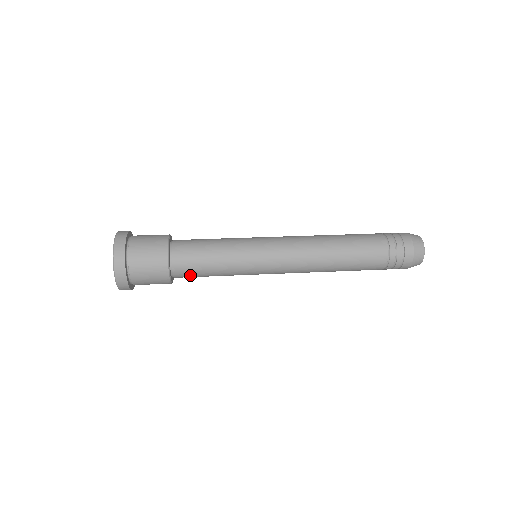
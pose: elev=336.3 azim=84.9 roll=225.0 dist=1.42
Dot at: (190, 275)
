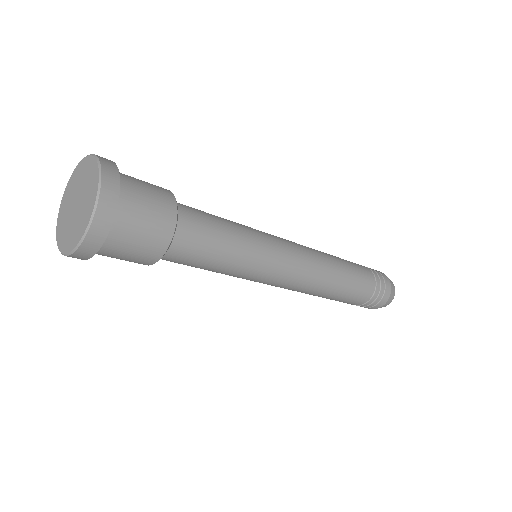
Dot at: (195, 240)
